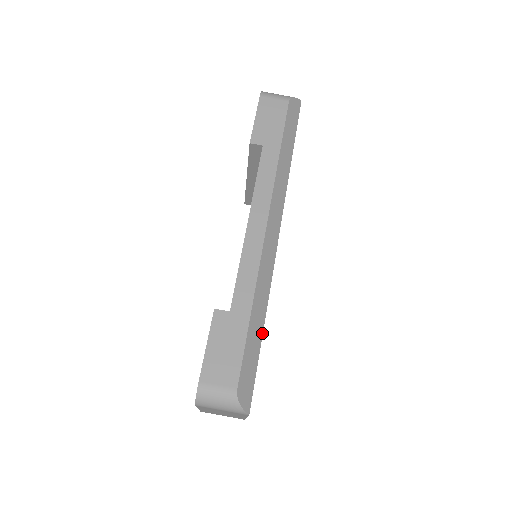
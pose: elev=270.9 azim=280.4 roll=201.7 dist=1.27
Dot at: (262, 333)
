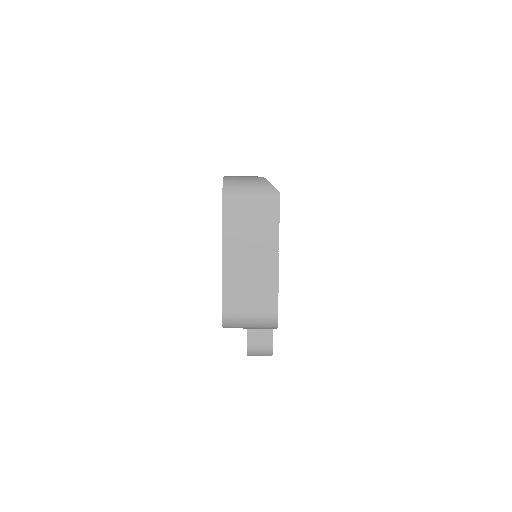
Dot at: occluded
